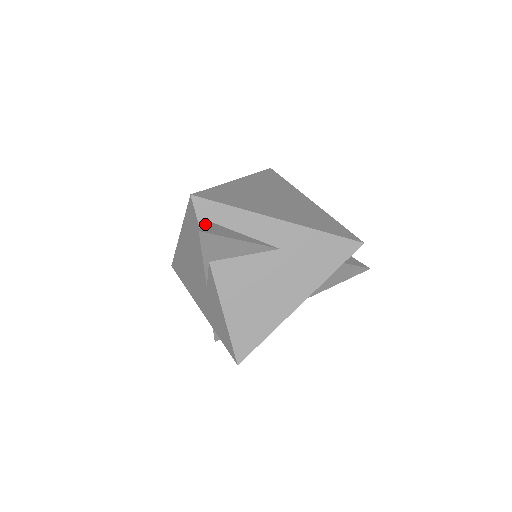
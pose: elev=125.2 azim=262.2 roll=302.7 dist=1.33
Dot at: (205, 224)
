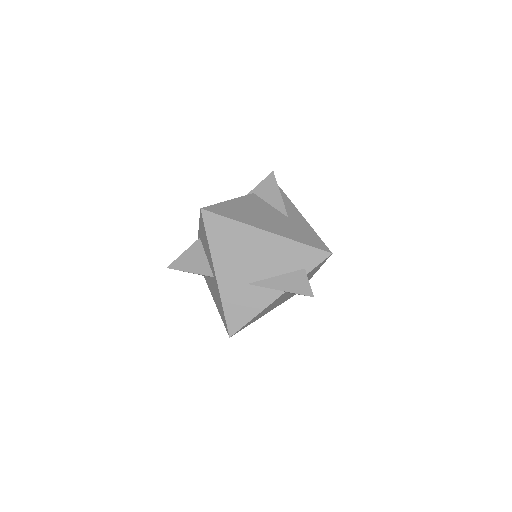
Dot at: occluded
